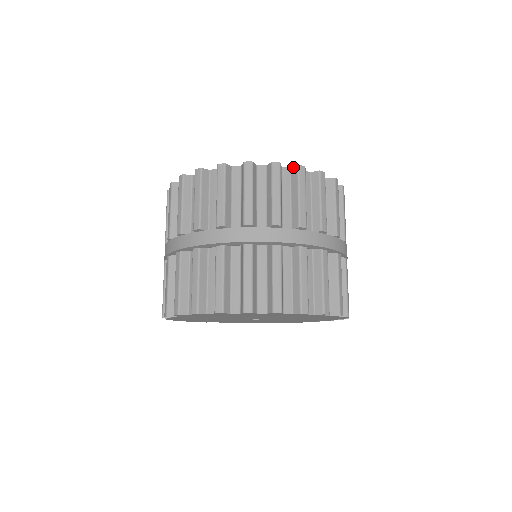
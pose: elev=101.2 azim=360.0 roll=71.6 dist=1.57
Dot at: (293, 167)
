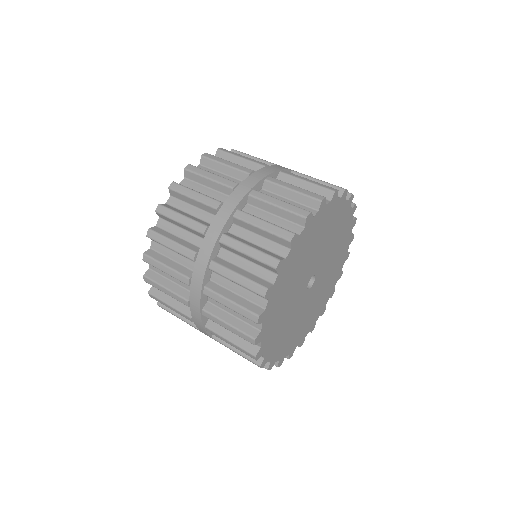
Dot at: occluded
